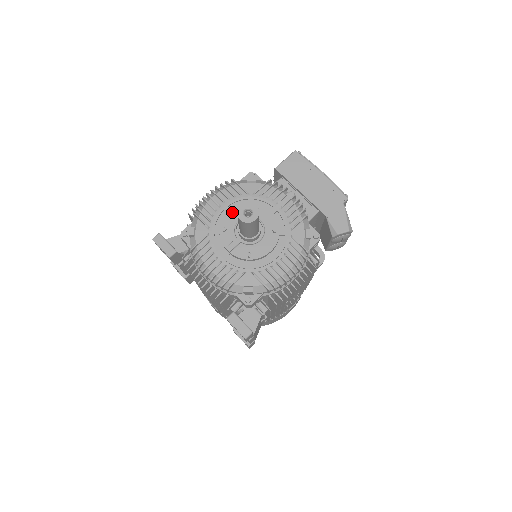
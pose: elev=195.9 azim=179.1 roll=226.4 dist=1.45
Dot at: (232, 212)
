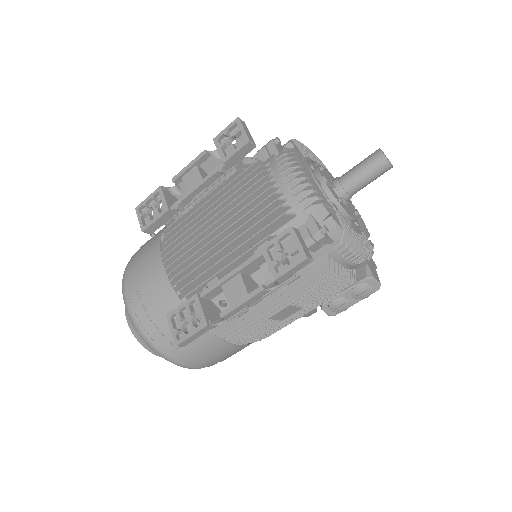
Dot at: (326, 170)
